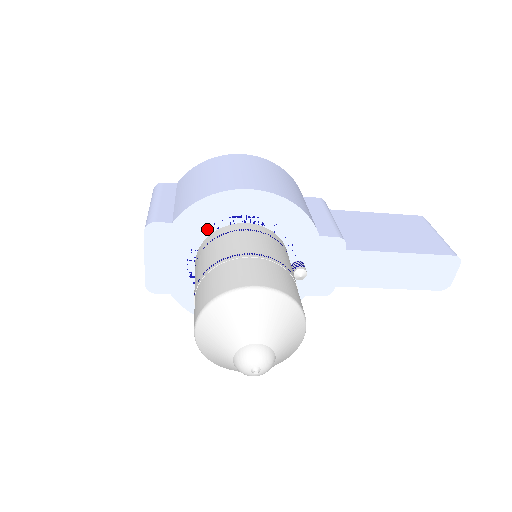
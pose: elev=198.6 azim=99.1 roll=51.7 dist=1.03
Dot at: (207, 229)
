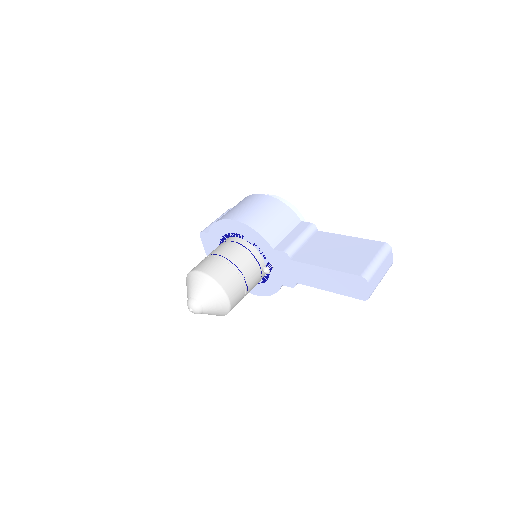
Dot at: (222, 238)
